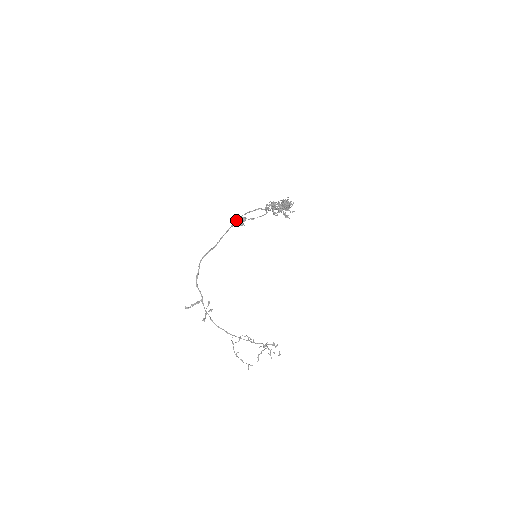
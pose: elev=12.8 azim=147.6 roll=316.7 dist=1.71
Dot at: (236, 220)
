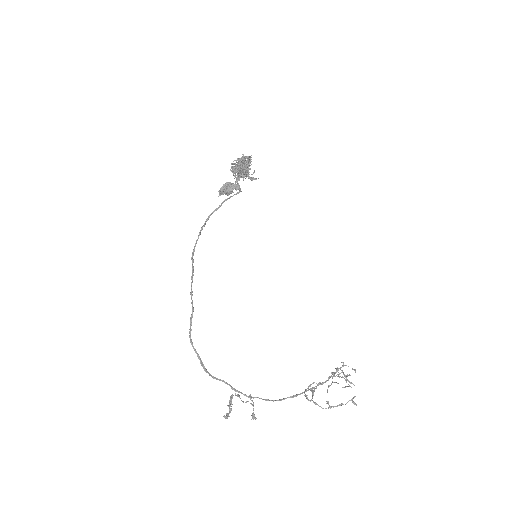
Dot at: (226, 188)
